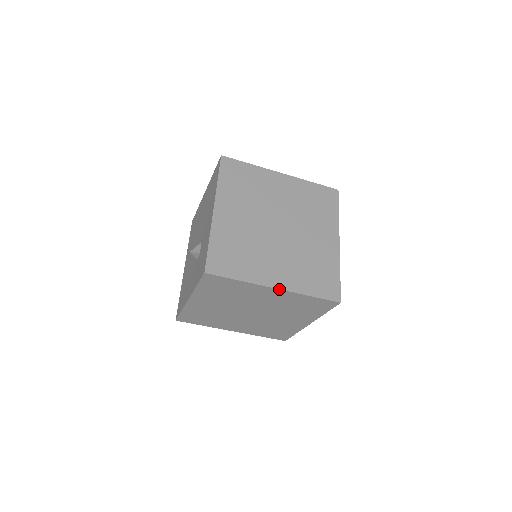
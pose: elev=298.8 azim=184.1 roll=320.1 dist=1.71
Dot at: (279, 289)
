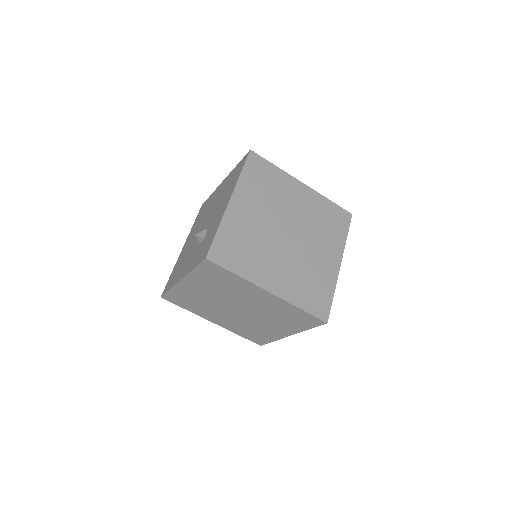
Dot at: (272, 294)
